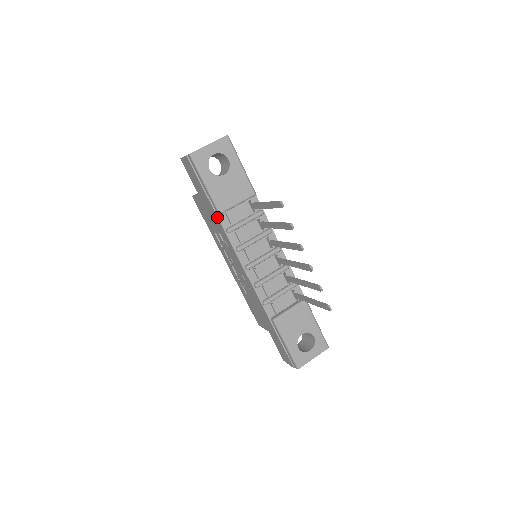
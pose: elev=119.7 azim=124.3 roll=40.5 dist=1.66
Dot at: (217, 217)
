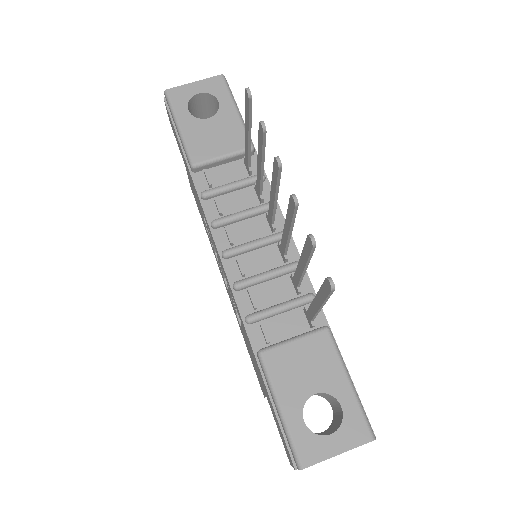
Dot at: (191, 176)
